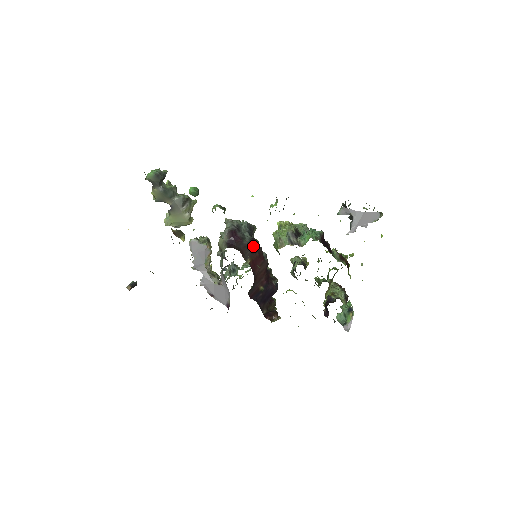
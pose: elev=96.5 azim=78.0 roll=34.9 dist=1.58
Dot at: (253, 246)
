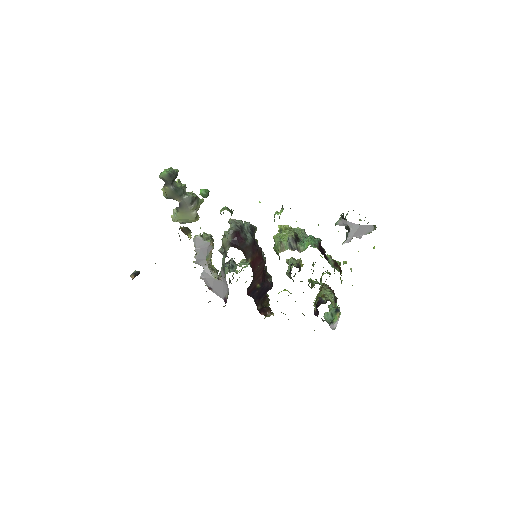
Dot at: (254, 247)
